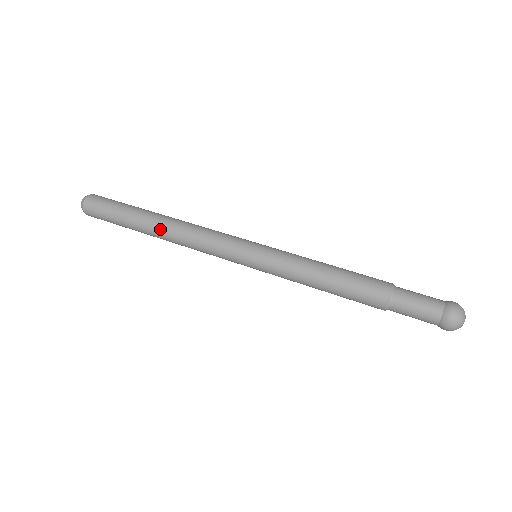
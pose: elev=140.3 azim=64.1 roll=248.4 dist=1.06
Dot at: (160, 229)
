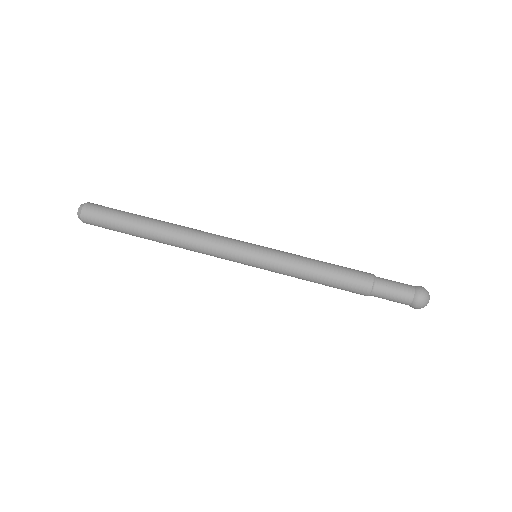
Dot at: (167, 228)
